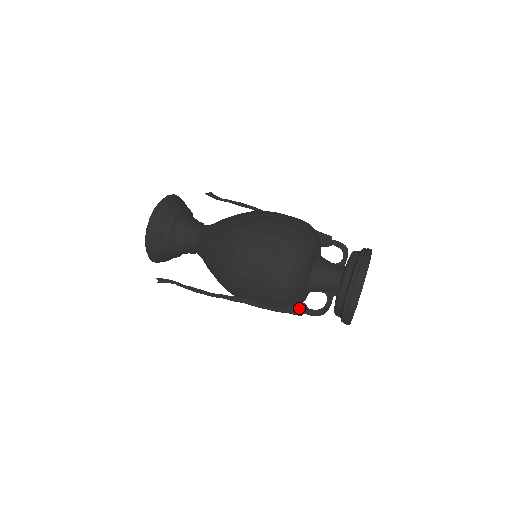
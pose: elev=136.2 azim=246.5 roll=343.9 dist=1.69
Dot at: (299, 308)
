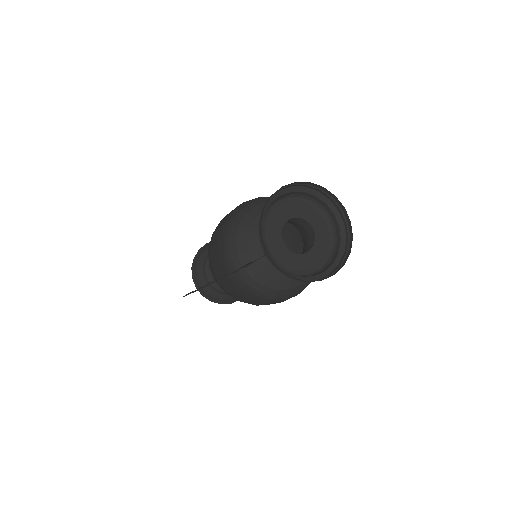
Dot at: (243, 266)
